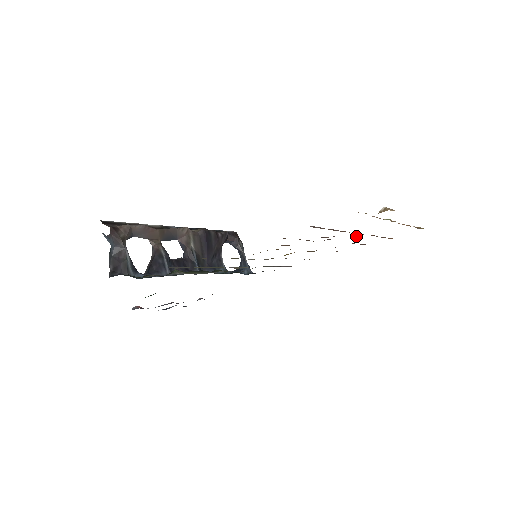
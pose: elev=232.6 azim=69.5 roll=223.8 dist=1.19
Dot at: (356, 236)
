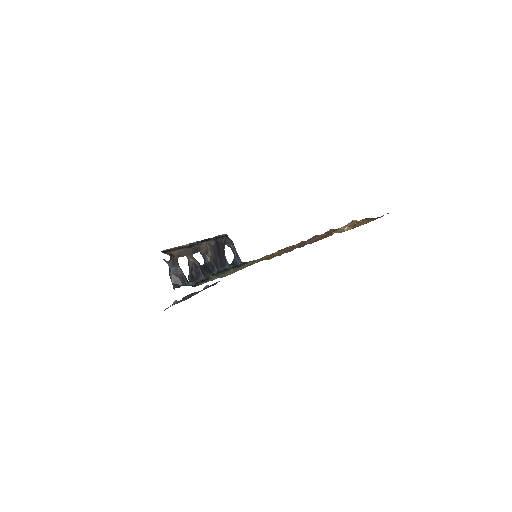
Dot at: occluded
